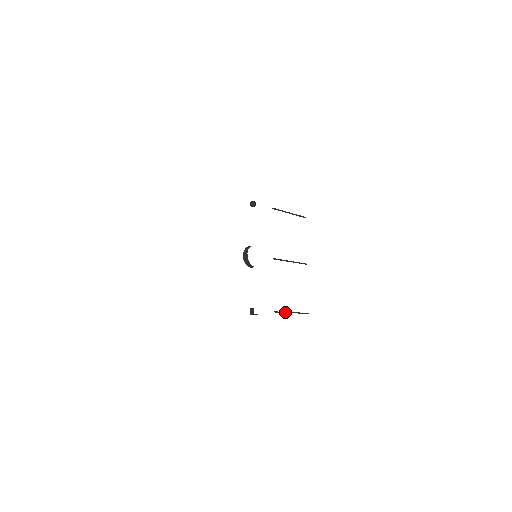
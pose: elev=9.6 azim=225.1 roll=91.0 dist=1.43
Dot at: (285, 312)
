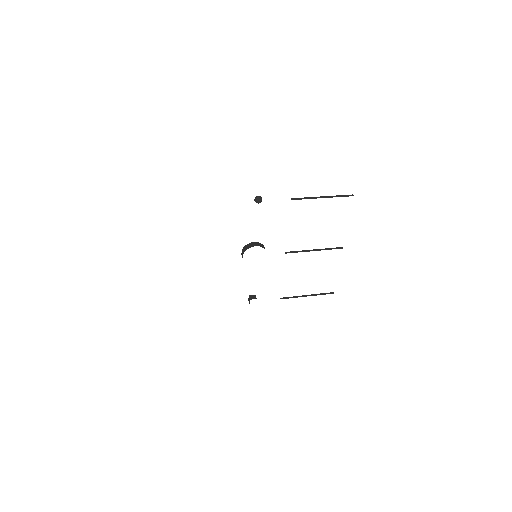
Dot at: (296, 297)
